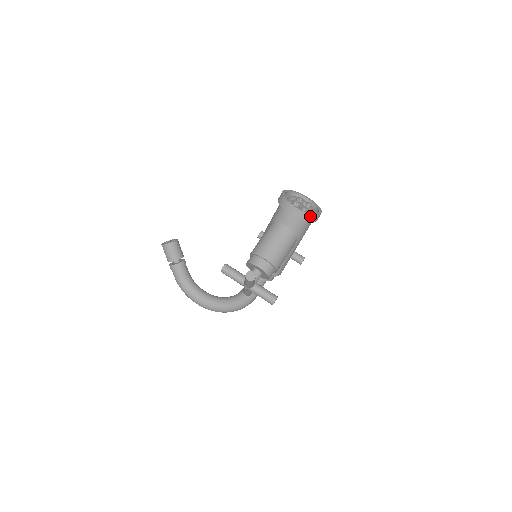
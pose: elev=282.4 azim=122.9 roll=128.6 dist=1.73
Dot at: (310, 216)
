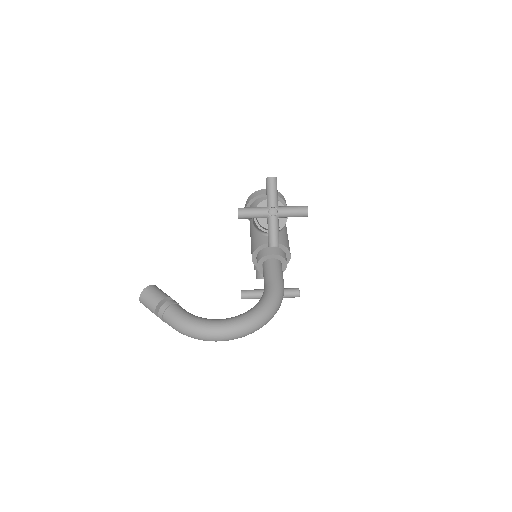
Dot at: (280, 195)
